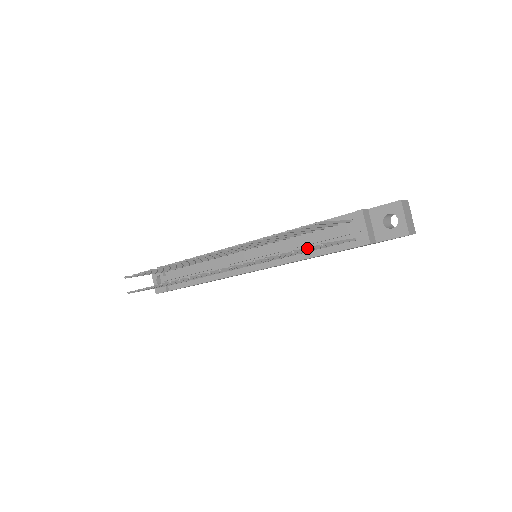
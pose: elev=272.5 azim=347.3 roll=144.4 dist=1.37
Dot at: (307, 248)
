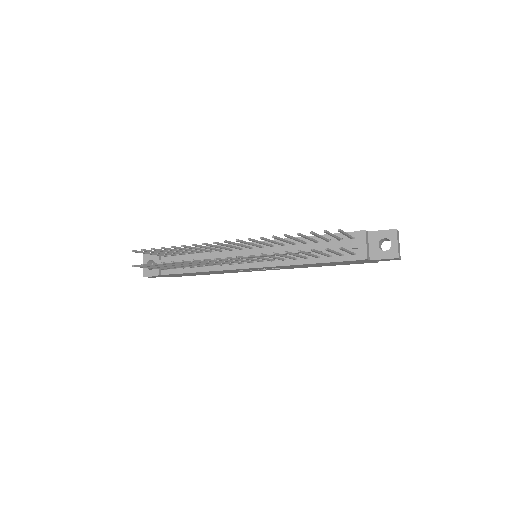
Dot at: (326, 248)
